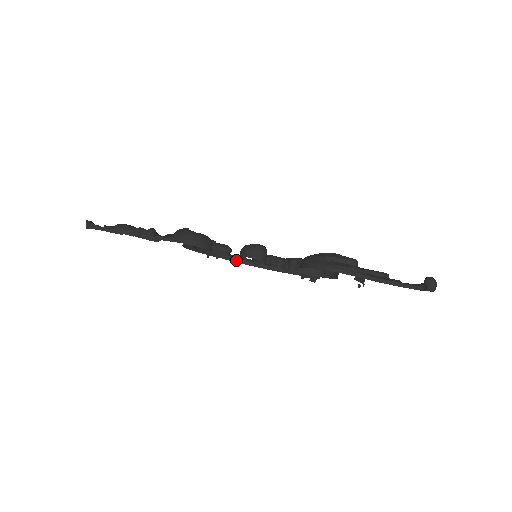
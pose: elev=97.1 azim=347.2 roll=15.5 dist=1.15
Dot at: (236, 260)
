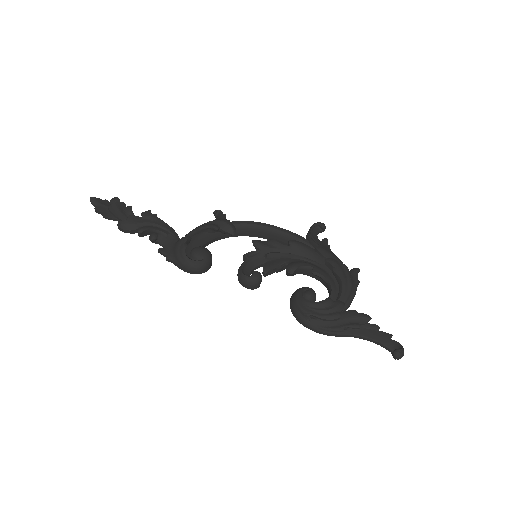
Dot at: (241, 235)
